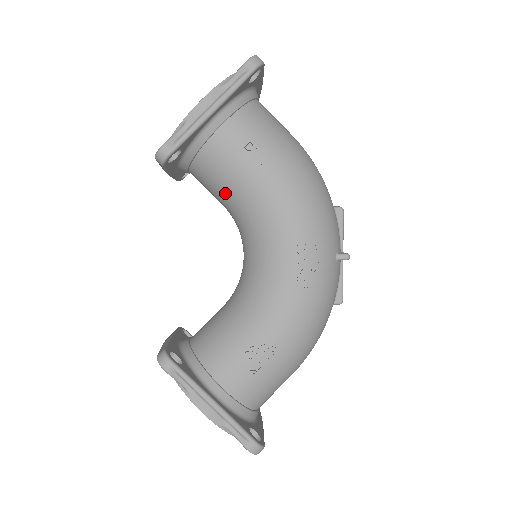
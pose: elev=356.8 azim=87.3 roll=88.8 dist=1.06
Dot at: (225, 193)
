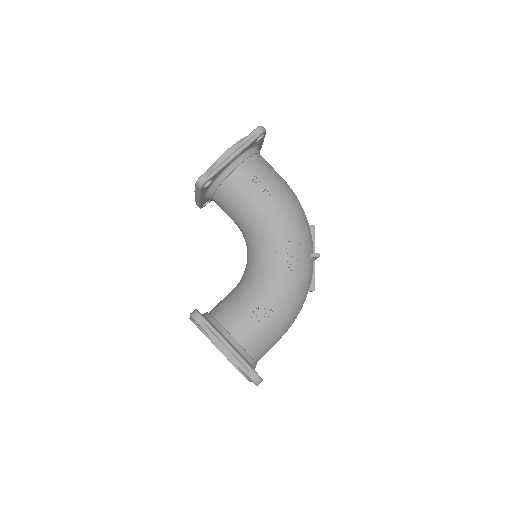
Dot at: (238, 210)
